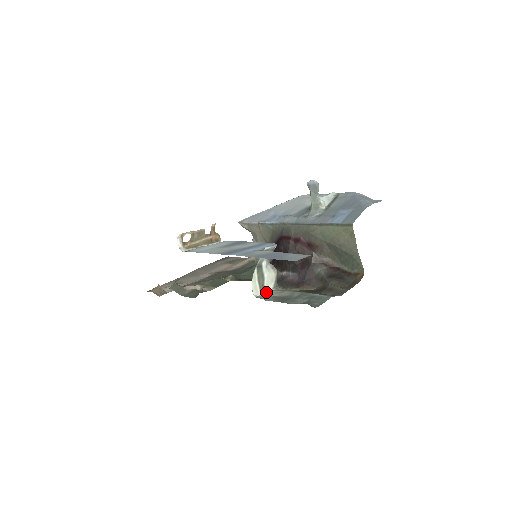
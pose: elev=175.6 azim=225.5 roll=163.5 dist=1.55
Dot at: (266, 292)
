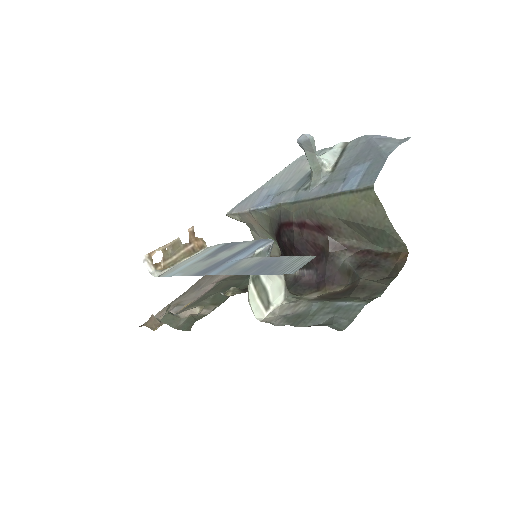
Dot at: (275, 309)
